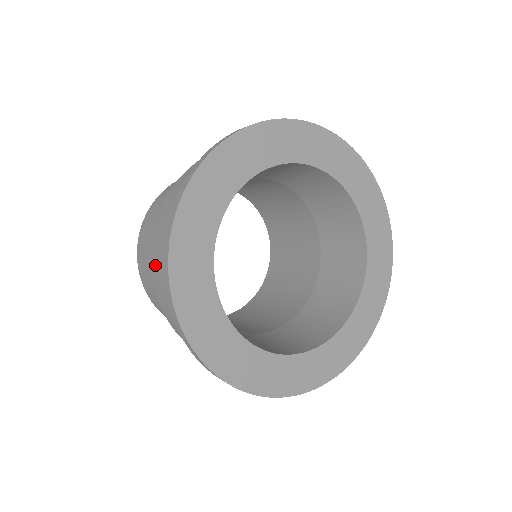
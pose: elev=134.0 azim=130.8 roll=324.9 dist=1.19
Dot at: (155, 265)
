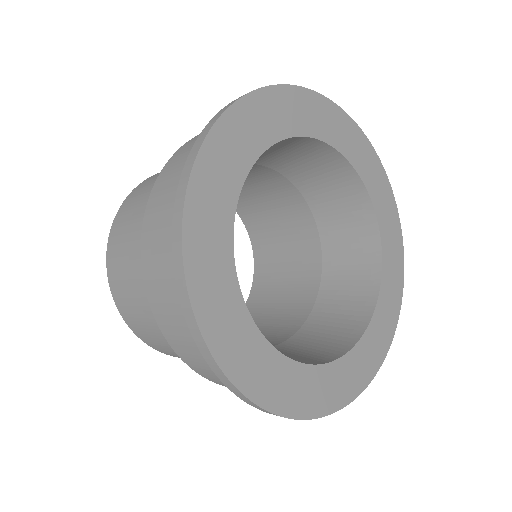
Dot at: (156, 194)
